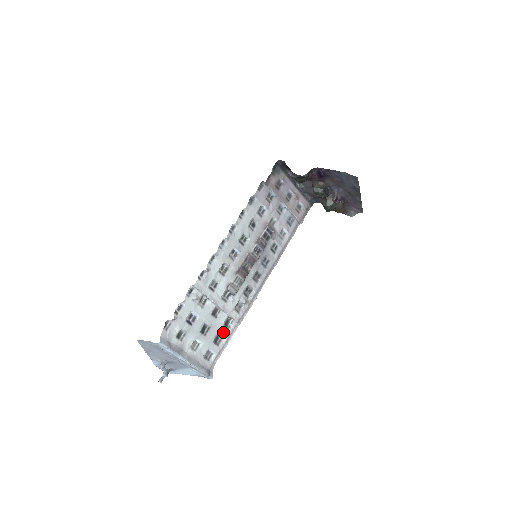
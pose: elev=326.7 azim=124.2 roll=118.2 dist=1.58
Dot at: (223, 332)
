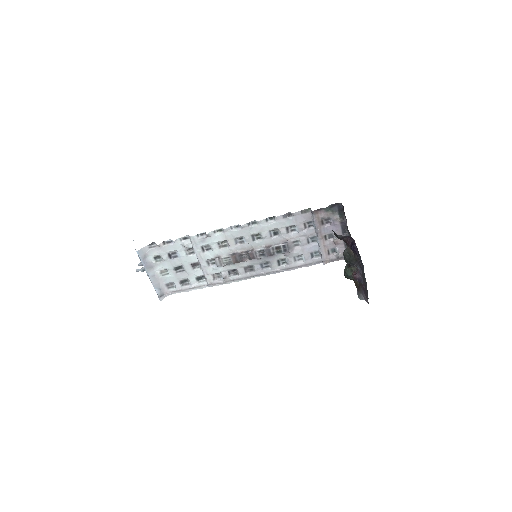
Dot at: (192, 281)
